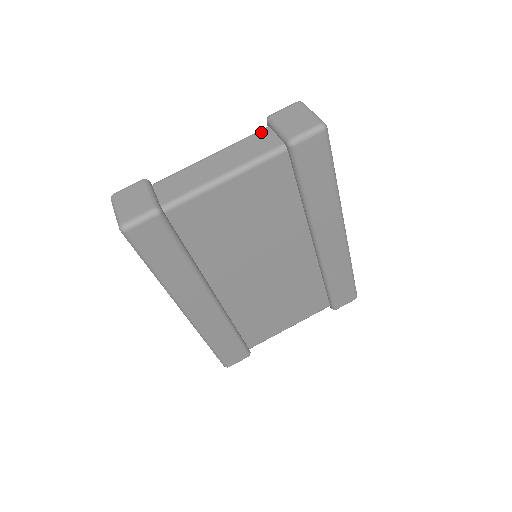
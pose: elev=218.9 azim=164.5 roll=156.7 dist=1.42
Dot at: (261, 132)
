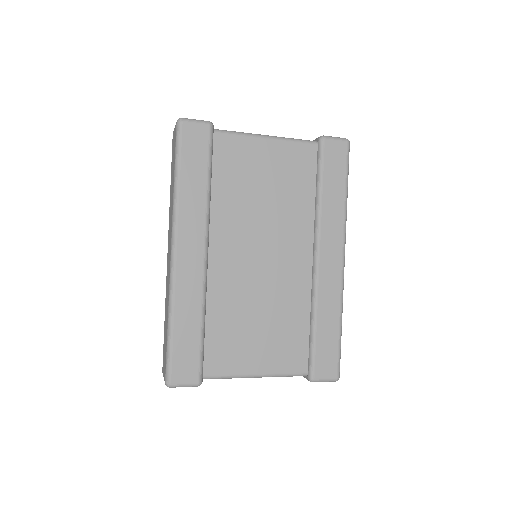
Dot at: occluded
